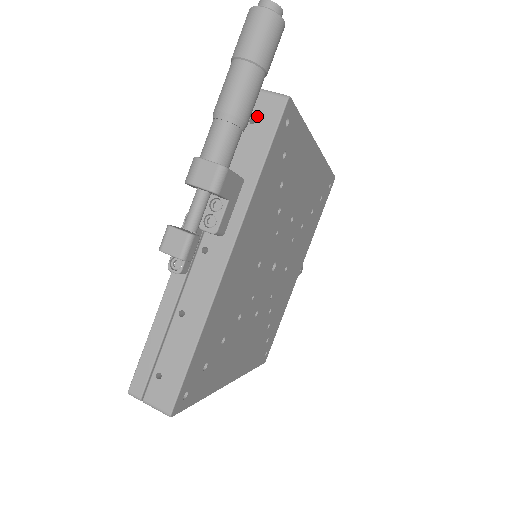
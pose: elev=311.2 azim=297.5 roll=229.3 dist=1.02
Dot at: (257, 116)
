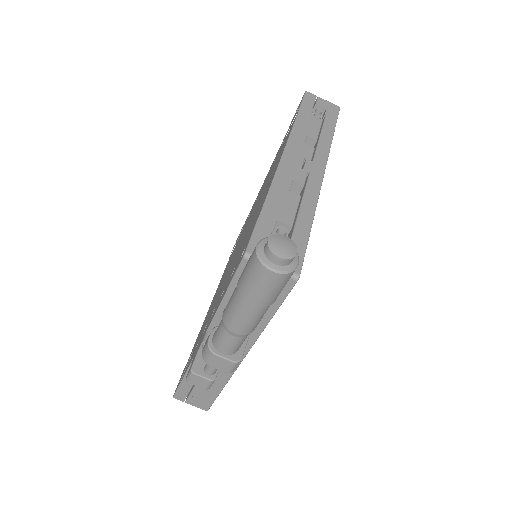
Dot at: occluded
